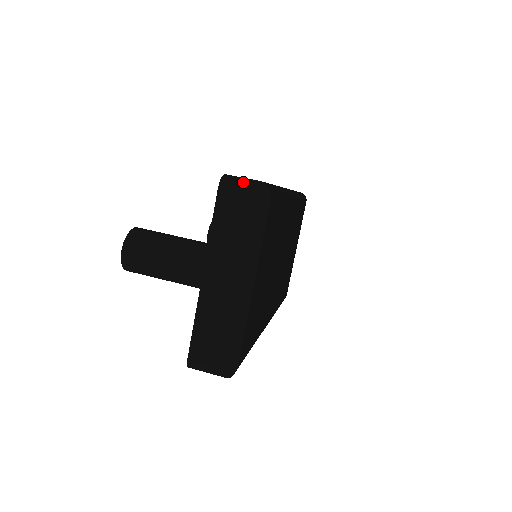
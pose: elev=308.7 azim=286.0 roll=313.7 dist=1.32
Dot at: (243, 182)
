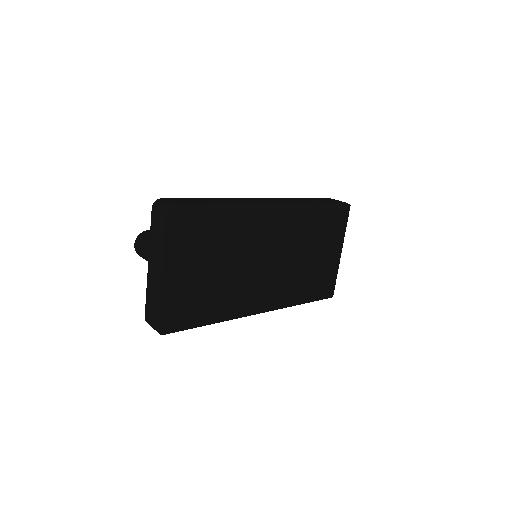
Dot at: (162, 204)
